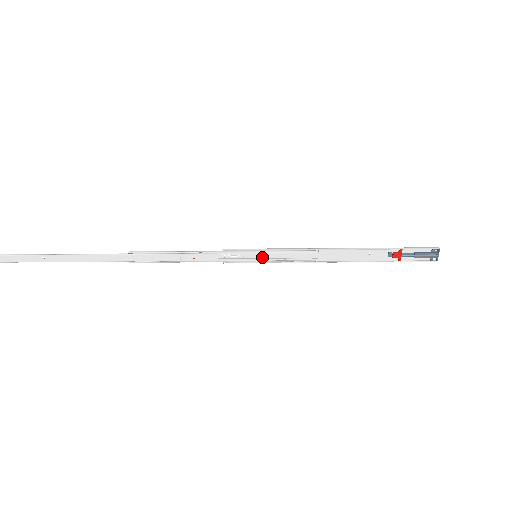
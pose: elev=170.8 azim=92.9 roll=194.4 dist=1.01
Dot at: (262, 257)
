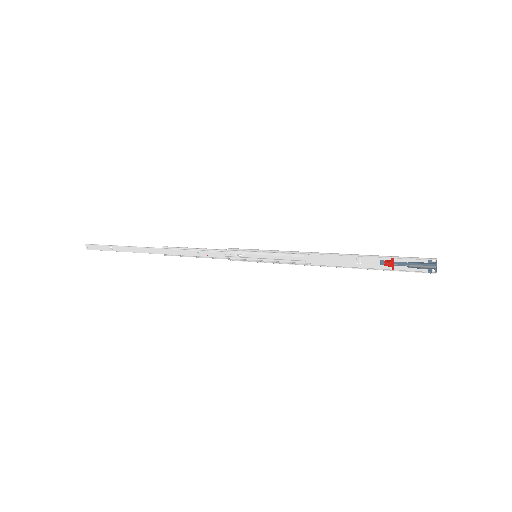
Dot at: (261, 257)
